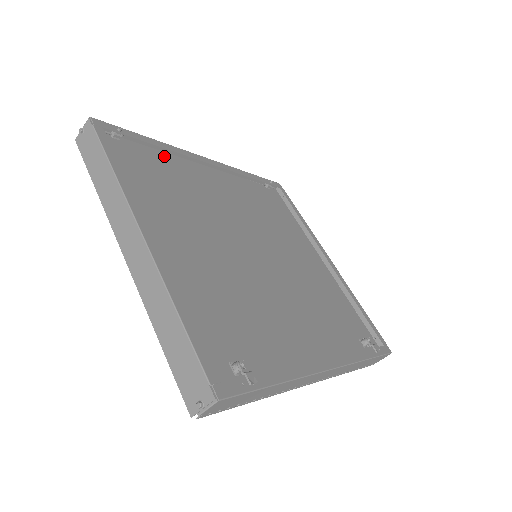
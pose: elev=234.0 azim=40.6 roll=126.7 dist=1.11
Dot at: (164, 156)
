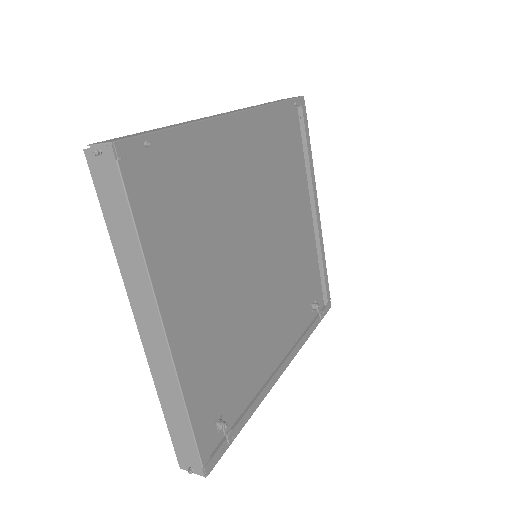
Dot at: (190, 139)
